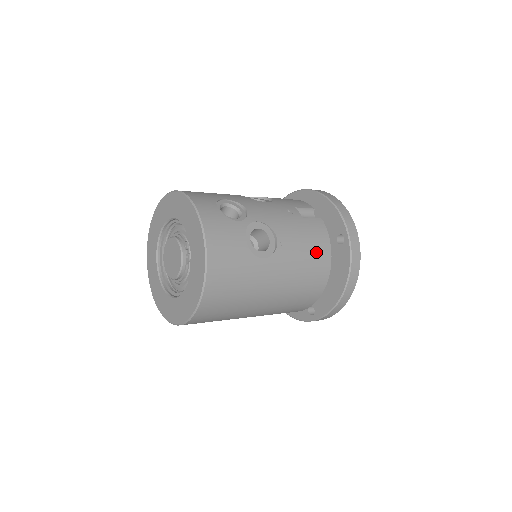
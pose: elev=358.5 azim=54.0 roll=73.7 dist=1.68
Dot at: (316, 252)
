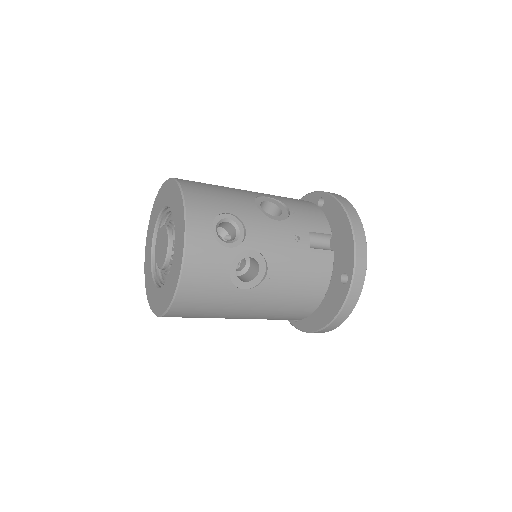
Dot at: (309, 288)
